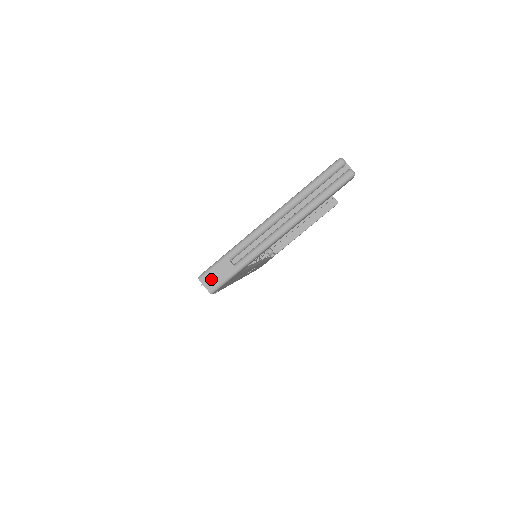
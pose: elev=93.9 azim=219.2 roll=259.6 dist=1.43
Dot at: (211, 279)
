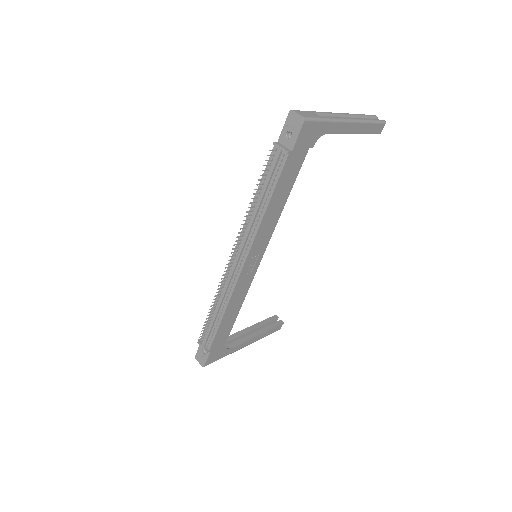
Dot at: (303, 113)
